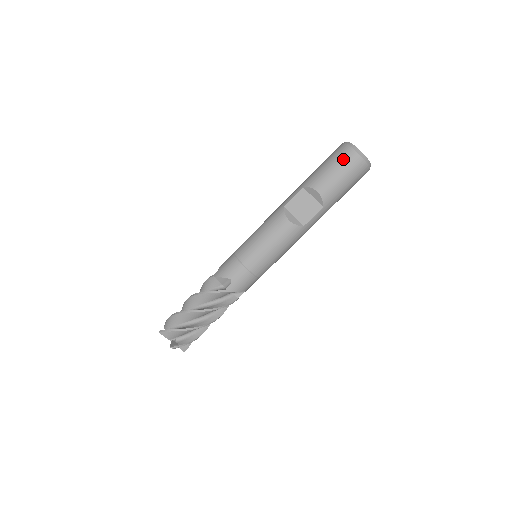
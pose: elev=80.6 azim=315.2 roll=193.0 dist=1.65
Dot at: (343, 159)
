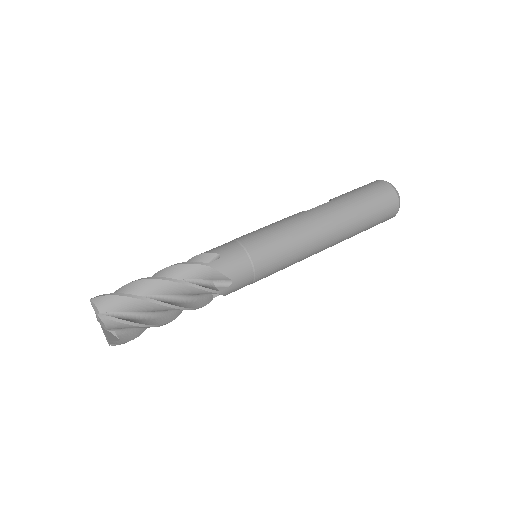
Dot at: occluded
